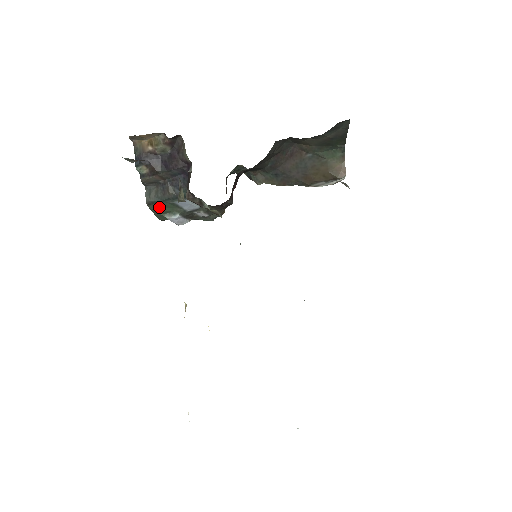
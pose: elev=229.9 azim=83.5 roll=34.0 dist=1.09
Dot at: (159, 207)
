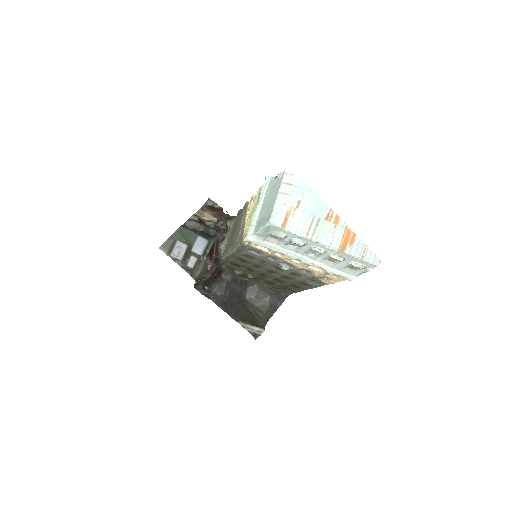
Dot at: (183, 233)
